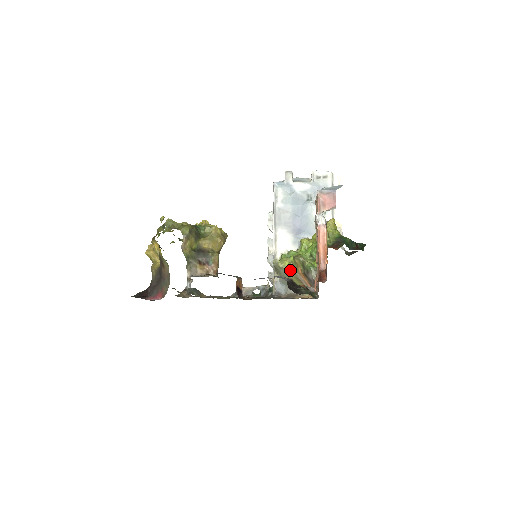
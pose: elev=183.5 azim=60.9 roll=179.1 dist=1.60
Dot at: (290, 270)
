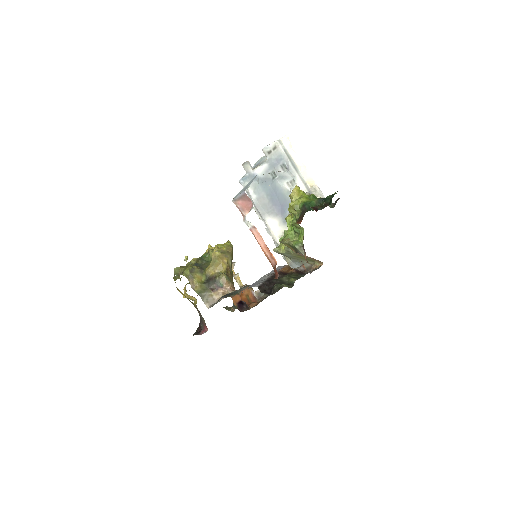
Dot at: (289, 252)
